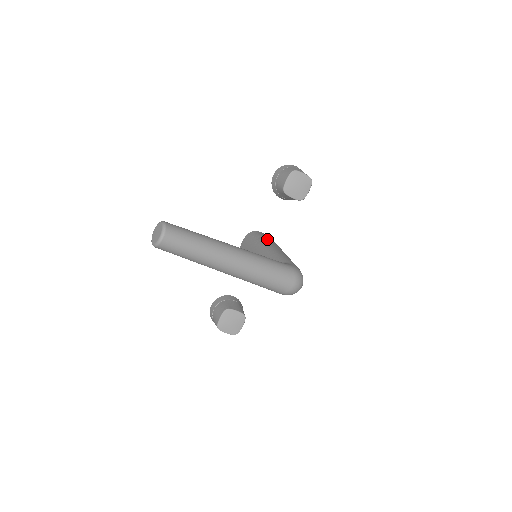
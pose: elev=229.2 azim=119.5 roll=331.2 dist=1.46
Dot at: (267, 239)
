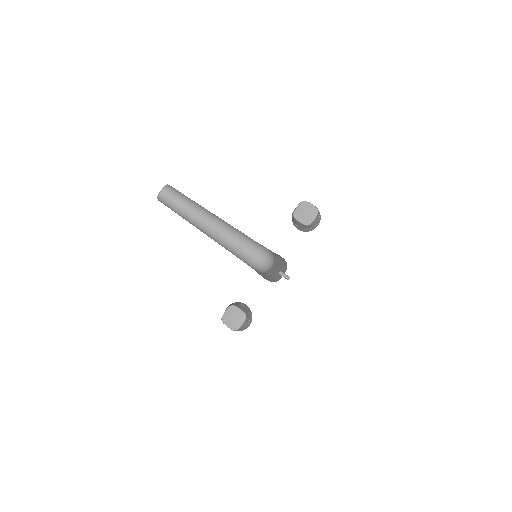
Dot at: occluded
